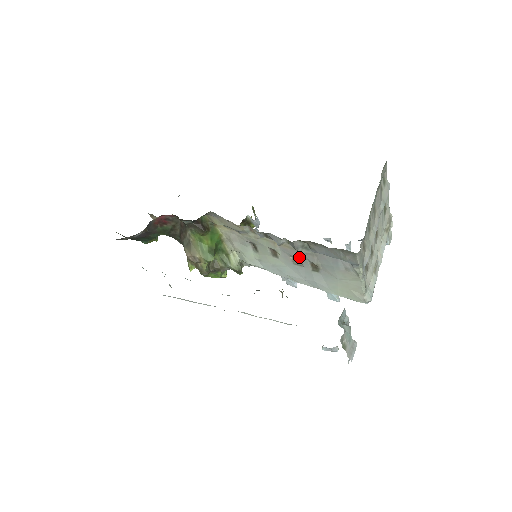
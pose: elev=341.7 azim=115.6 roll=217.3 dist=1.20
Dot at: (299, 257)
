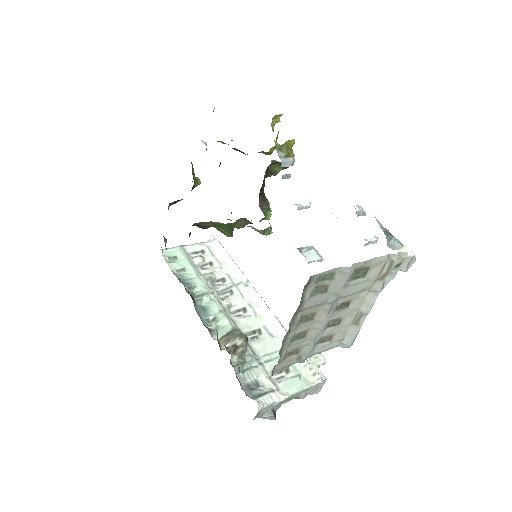
Dot at: occluded
